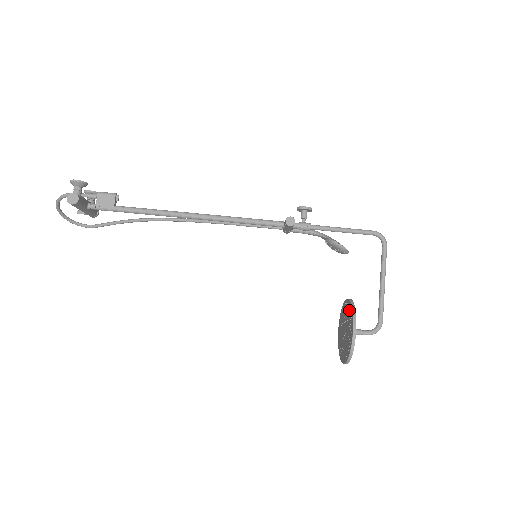
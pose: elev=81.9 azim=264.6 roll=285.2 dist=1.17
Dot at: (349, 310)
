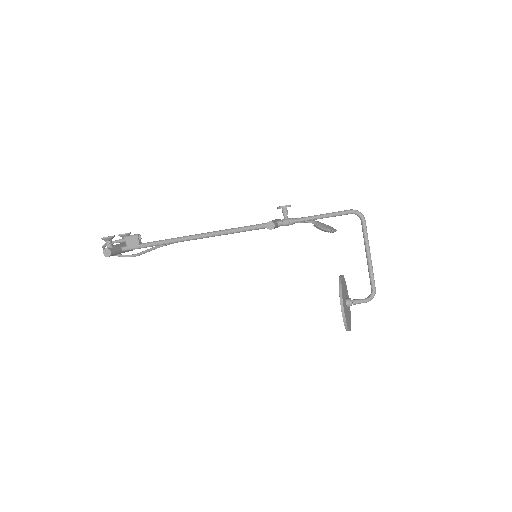
Dot at: occluded
